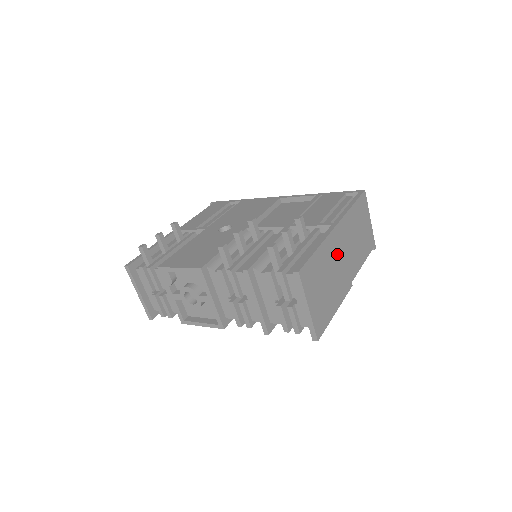
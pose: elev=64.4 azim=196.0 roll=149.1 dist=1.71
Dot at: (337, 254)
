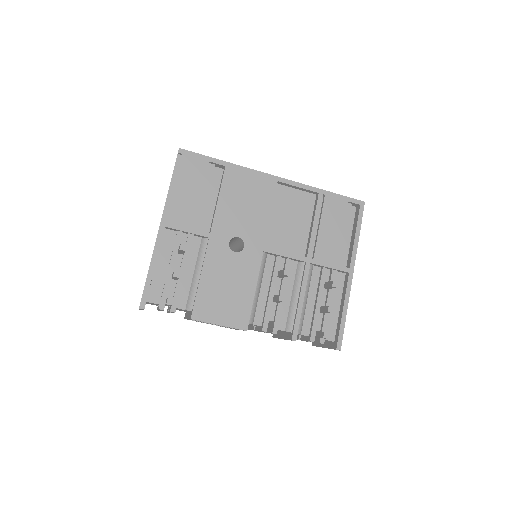
Dot at: occluded
